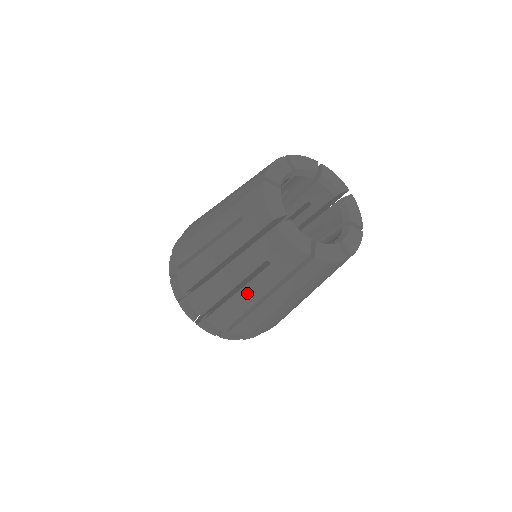
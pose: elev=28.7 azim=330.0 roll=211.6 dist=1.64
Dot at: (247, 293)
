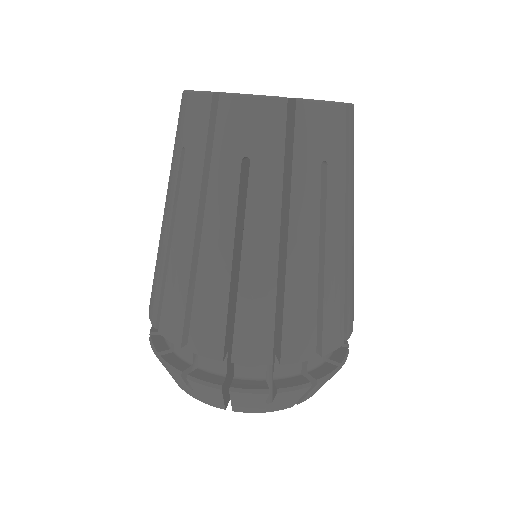
Dot at: (180, 230)
